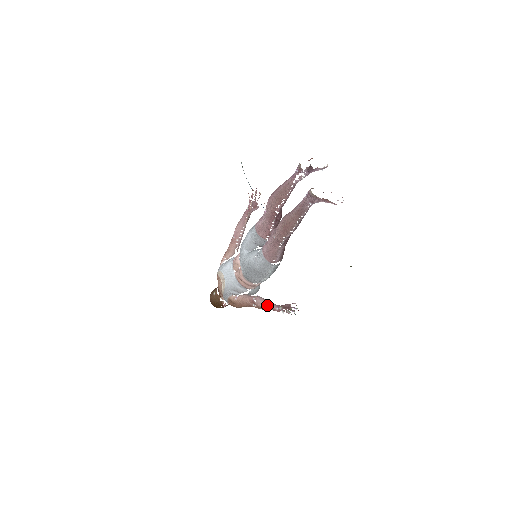
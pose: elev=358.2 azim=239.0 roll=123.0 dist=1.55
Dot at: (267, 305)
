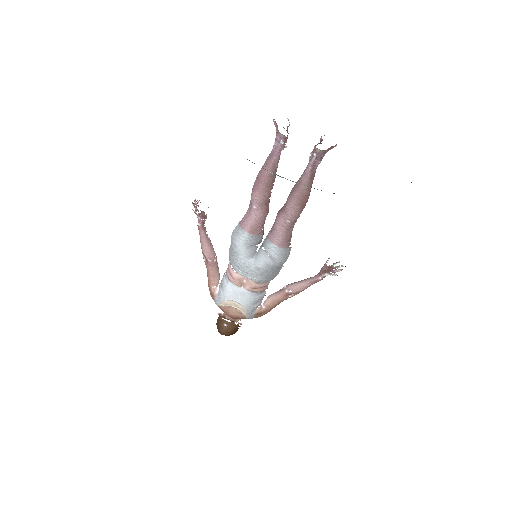
Dot at: (307, 284)
